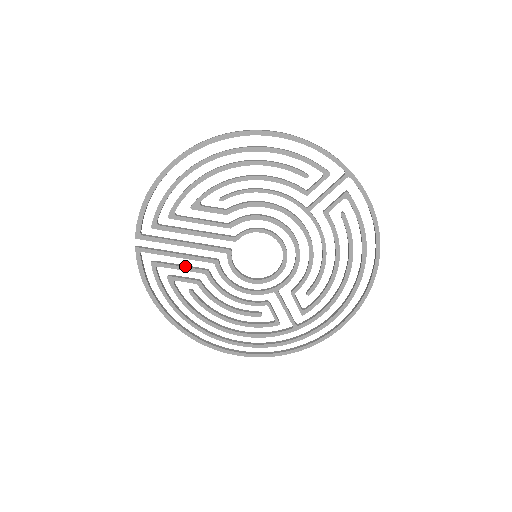
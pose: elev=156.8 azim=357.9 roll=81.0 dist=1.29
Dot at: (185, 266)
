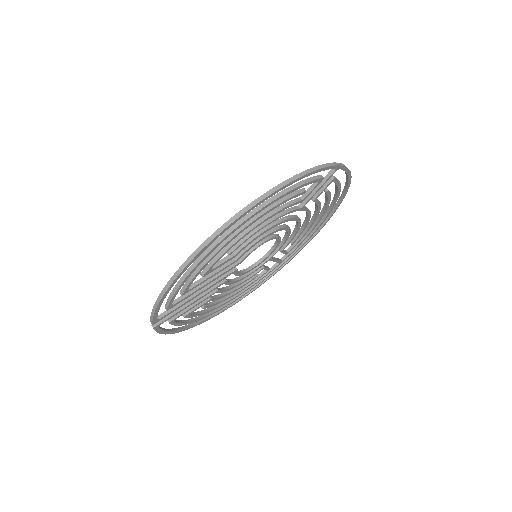
Dot at: (198, 302)
